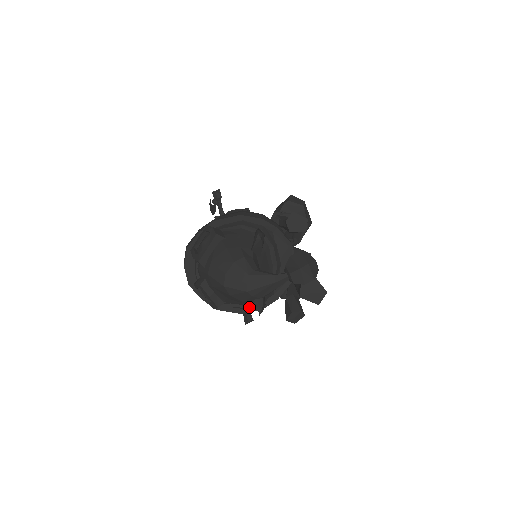
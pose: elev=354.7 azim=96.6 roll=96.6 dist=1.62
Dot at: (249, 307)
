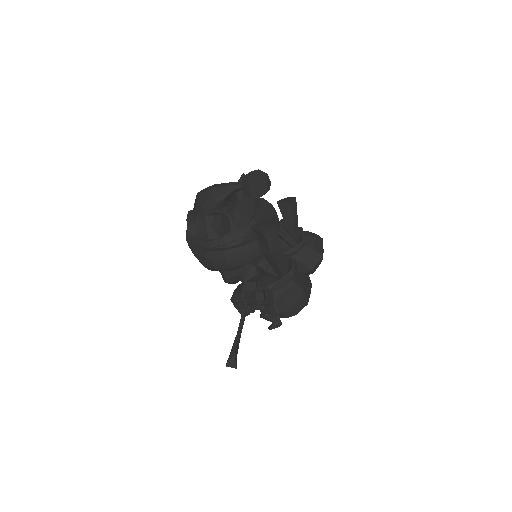
Dot at: (213, 245)
